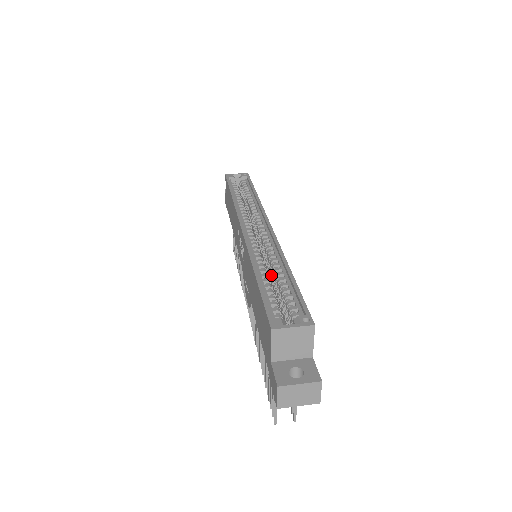
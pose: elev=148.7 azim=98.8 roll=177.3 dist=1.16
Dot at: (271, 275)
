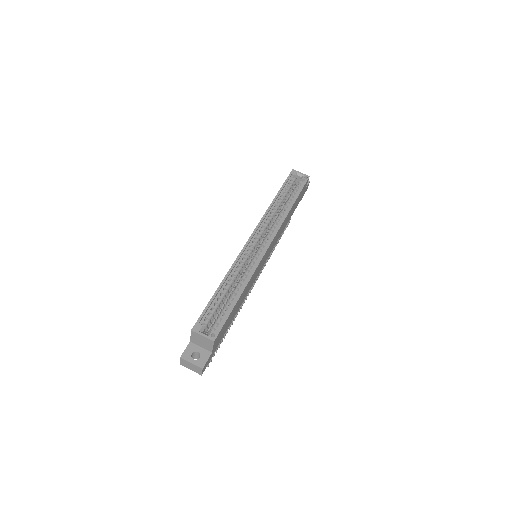
Dot at: (235, 287)
